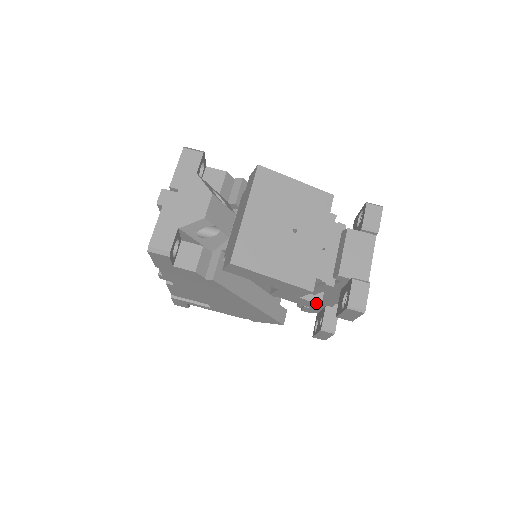
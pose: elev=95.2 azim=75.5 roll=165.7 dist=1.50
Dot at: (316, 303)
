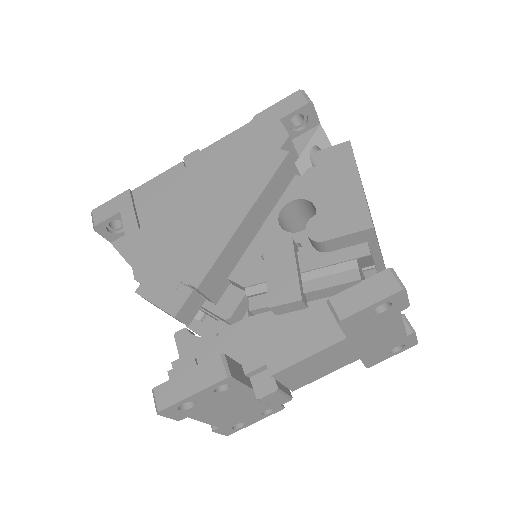
Dot at: (301, 292)
